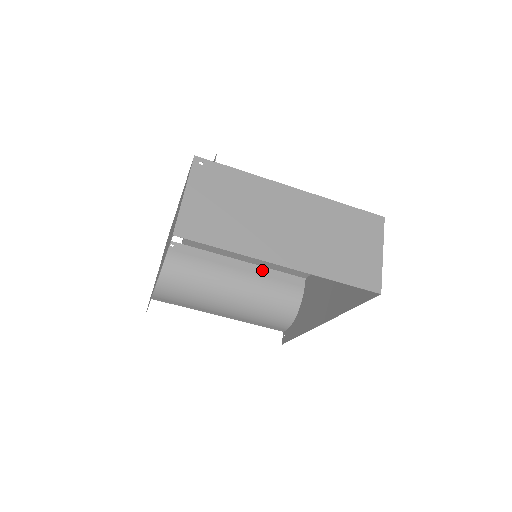
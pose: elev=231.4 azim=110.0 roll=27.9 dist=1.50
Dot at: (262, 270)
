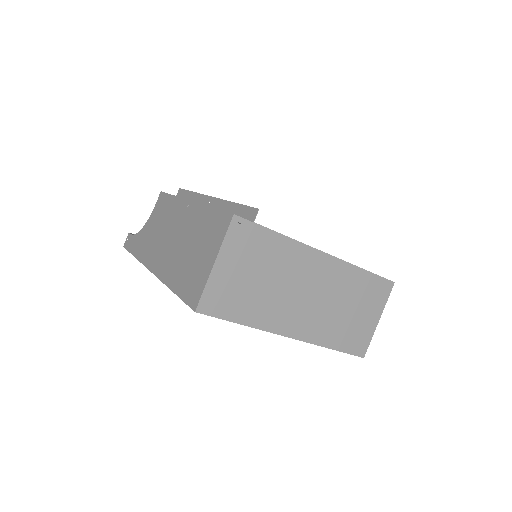
Dot at: occluded
